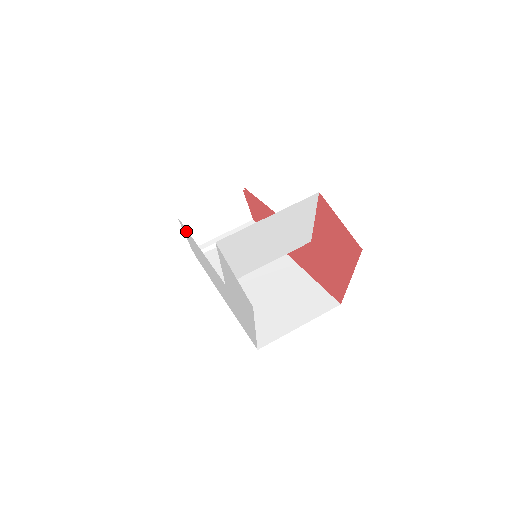
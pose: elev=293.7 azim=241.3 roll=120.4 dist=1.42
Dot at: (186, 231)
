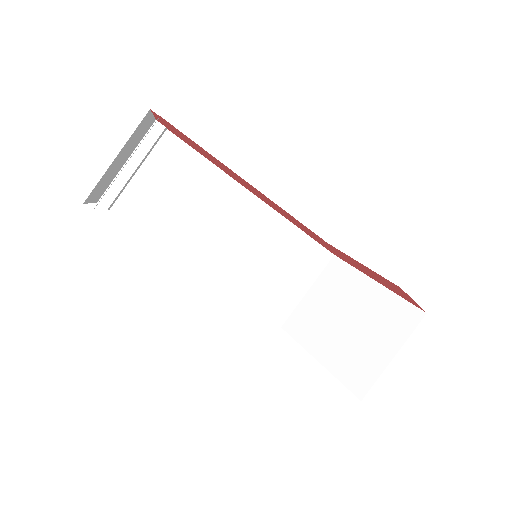
Dot at: occluded
